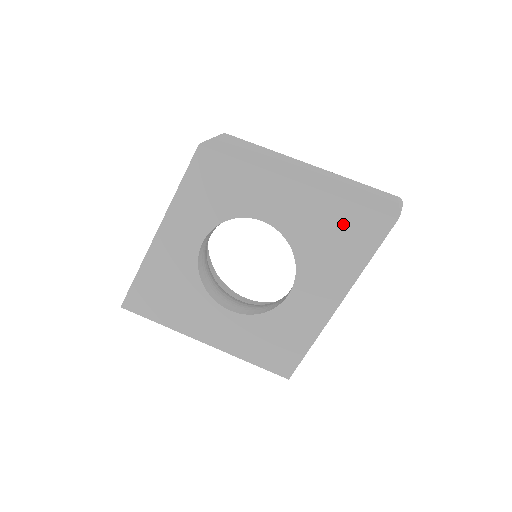
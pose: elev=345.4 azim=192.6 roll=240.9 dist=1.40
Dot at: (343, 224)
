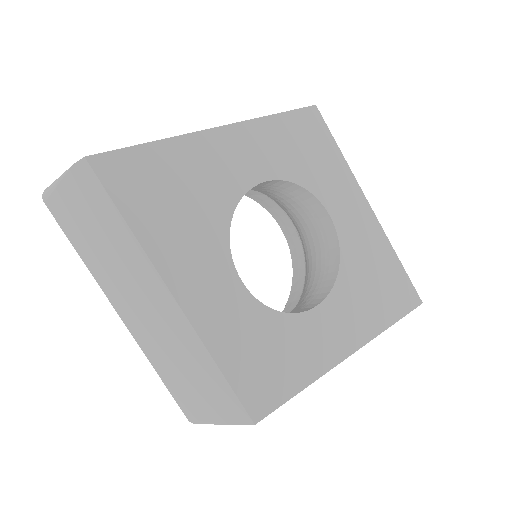
Dot at: (387, 274)
